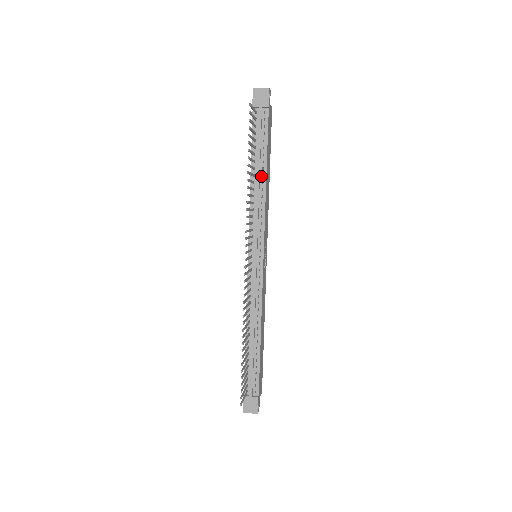
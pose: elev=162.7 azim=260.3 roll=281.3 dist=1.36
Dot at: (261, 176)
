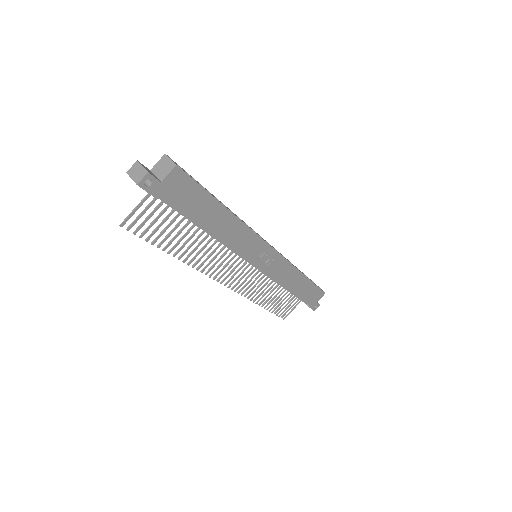
Dot at: occluded
